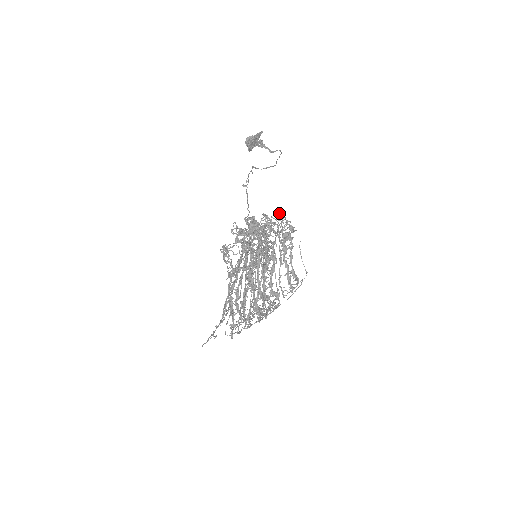
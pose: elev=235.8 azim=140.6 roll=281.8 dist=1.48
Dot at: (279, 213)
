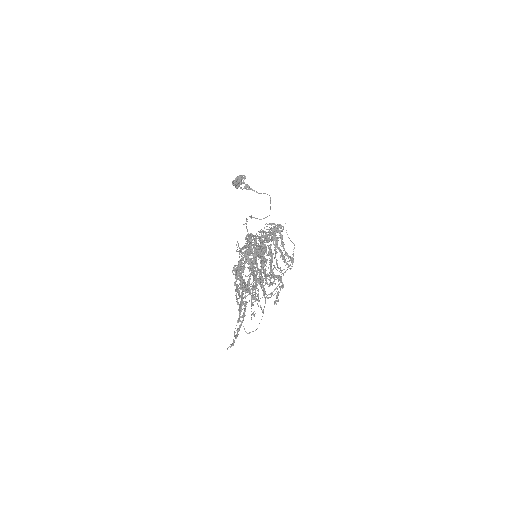
Dot at: (269, 223)
